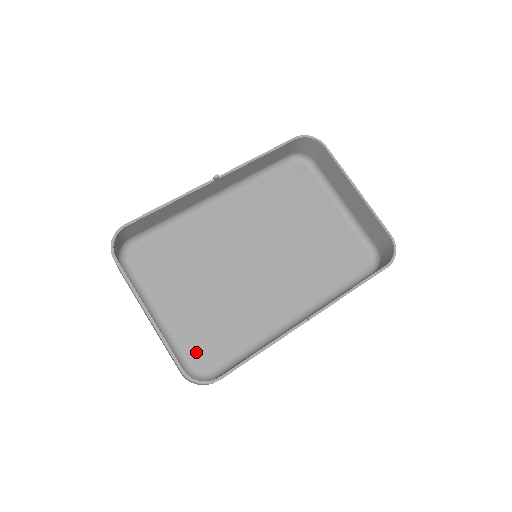
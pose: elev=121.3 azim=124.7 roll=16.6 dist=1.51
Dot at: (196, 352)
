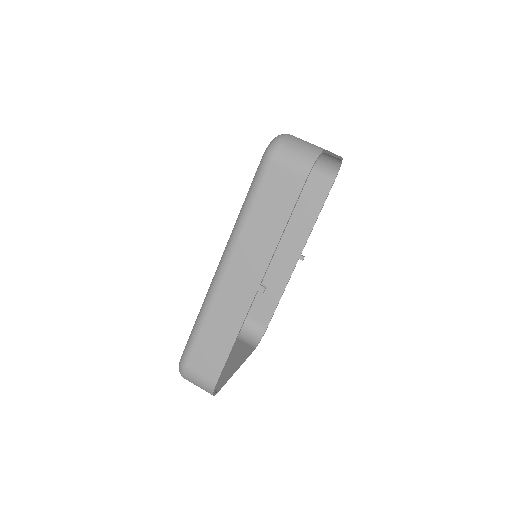
Dot at: occluded
